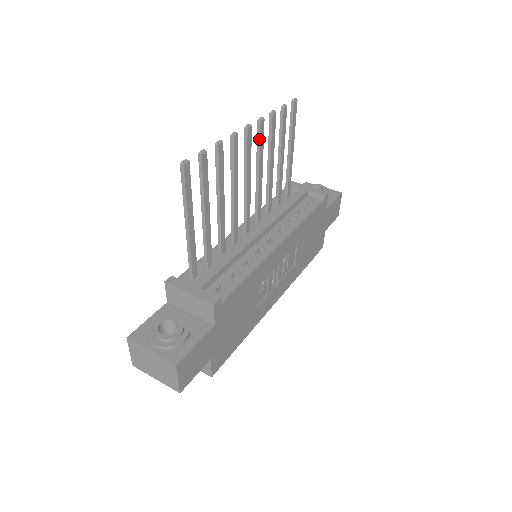
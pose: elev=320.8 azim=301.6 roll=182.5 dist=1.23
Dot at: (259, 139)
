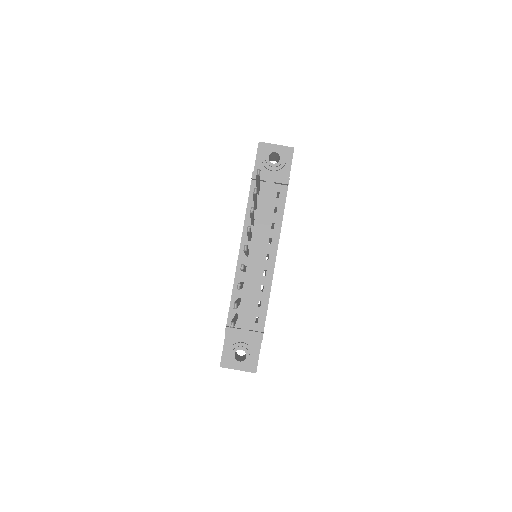
Dot at: occluded
